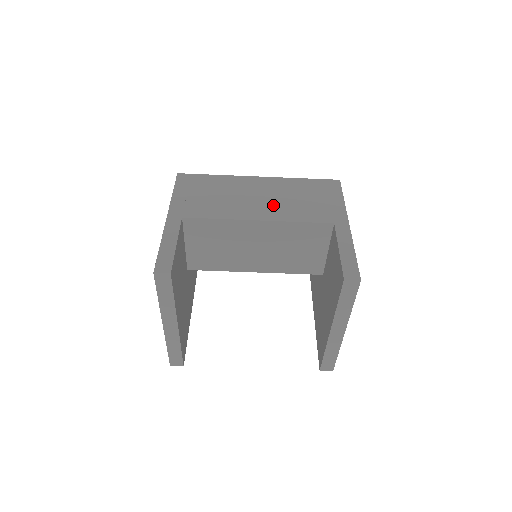
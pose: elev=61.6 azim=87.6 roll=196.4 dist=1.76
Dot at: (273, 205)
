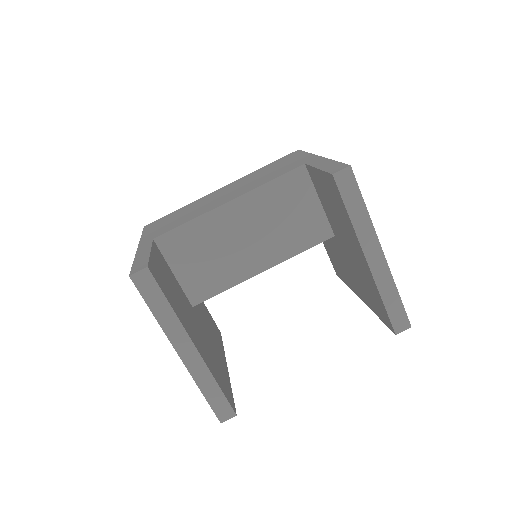
Dot at: (240, 189)
